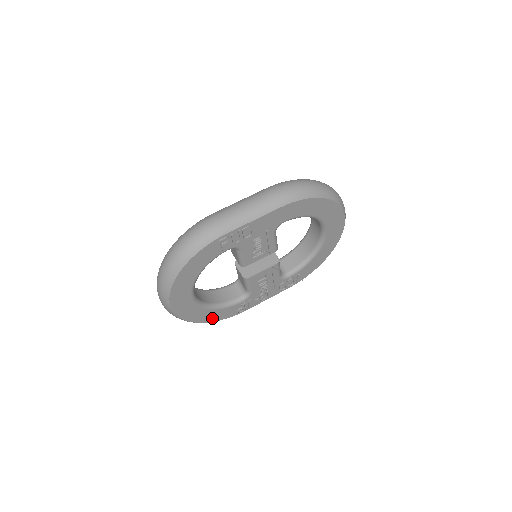
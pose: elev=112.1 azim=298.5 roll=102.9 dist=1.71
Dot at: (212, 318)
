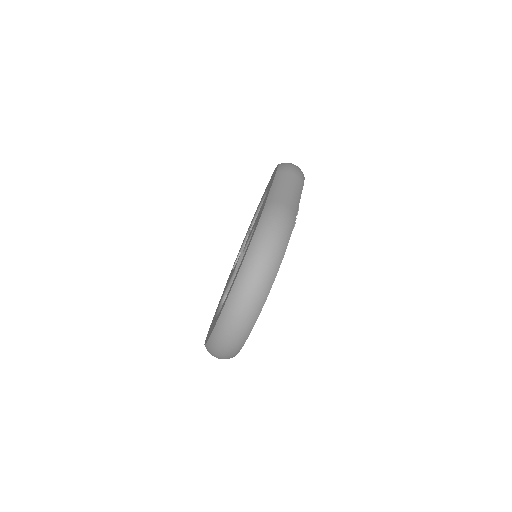
Dot at: occluded
